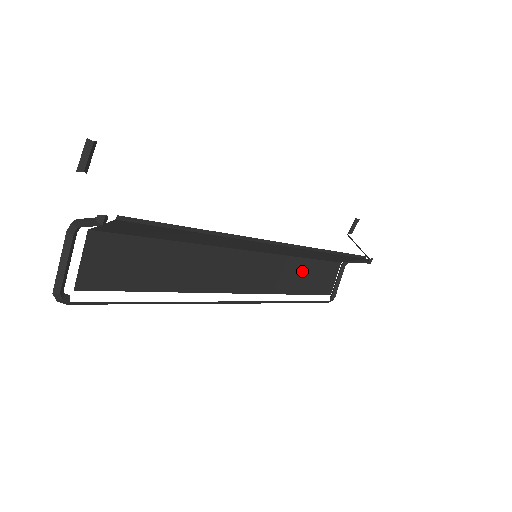
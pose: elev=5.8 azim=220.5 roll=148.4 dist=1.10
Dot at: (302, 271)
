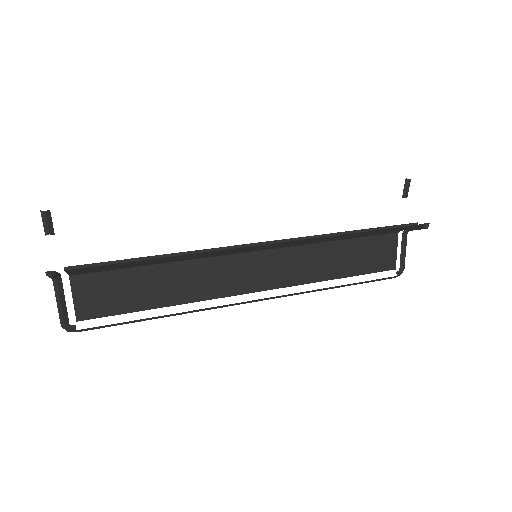
Dot at: (336, 254)
